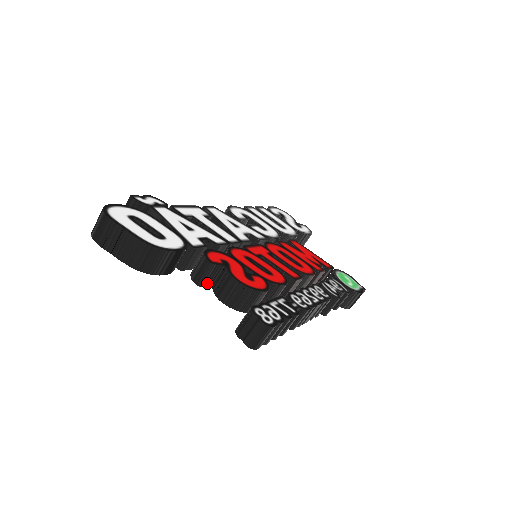
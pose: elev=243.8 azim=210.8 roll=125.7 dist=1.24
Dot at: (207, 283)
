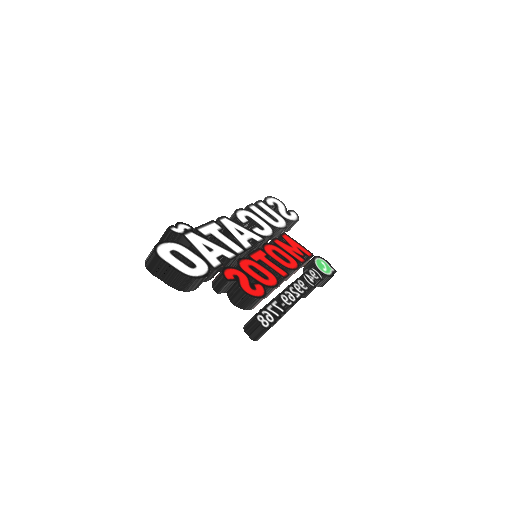
Dot at: (223, 291)
